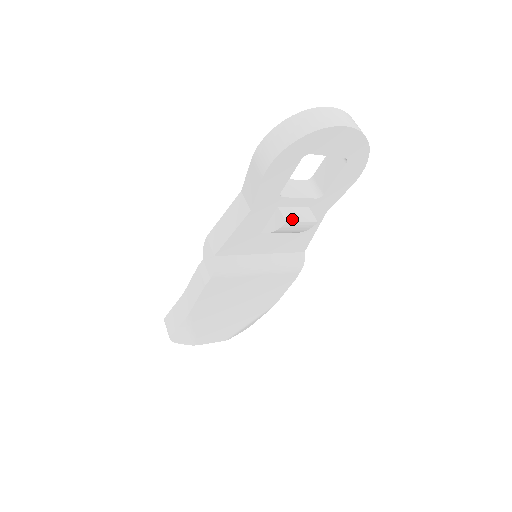
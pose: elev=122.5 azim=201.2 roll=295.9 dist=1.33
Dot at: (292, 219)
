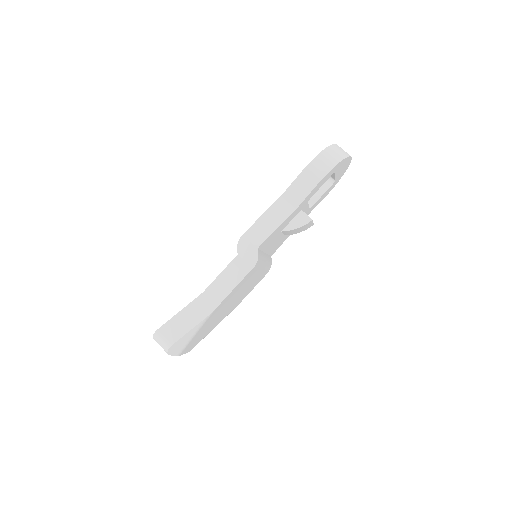
Dot at: occluded
